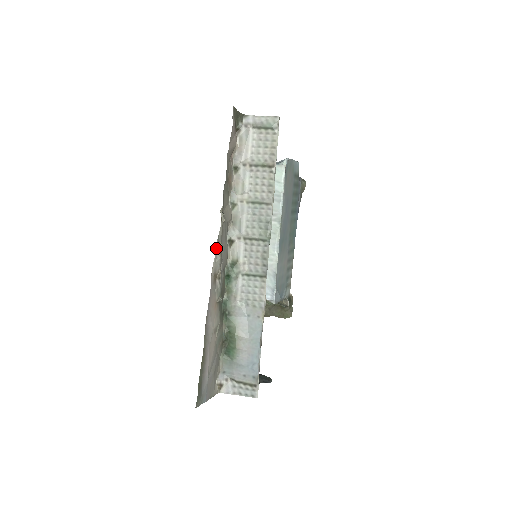
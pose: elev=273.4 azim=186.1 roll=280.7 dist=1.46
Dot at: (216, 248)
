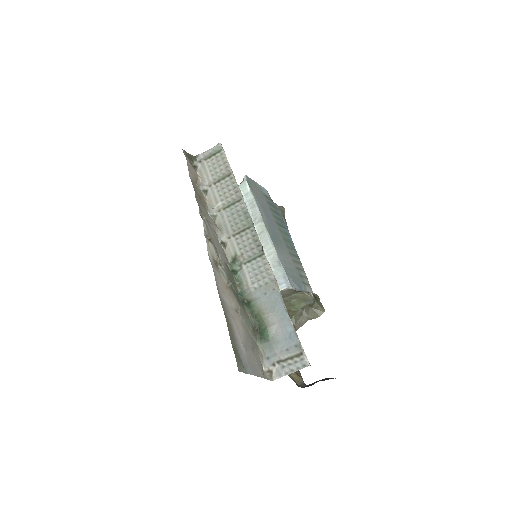
Dot at: occluded
